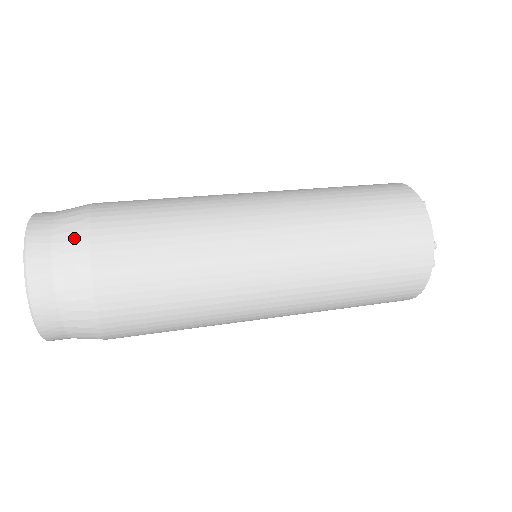
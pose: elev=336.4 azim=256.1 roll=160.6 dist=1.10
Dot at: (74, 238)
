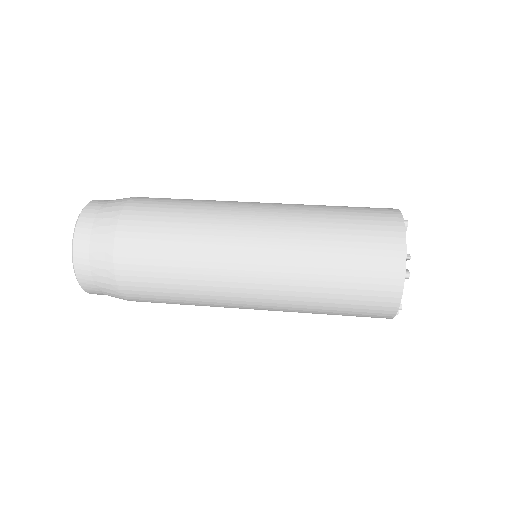
Dot at: (104, 267)
